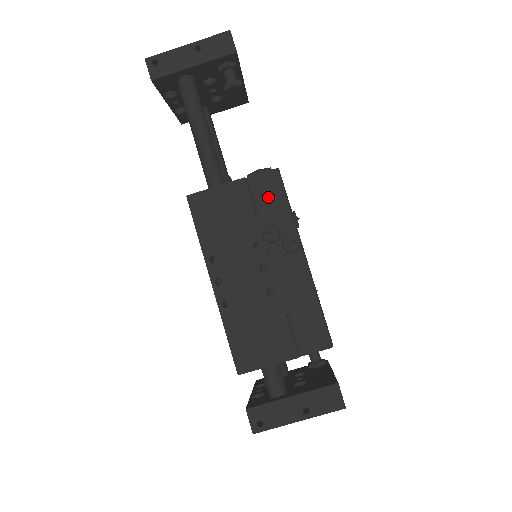
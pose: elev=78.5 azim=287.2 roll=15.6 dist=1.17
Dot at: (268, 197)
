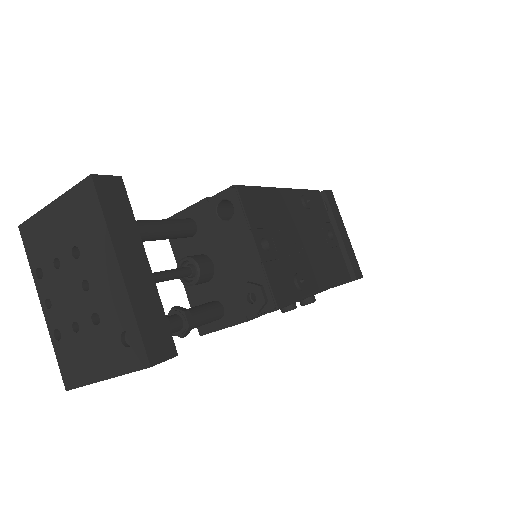
Dot at: occluded
